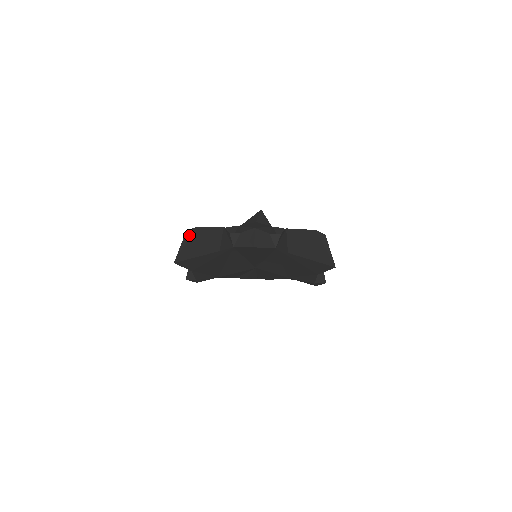
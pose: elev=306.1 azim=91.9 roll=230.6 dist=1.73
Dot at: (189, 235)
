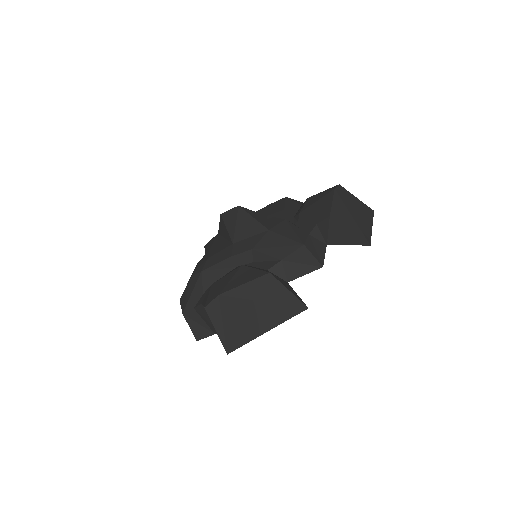
Dot at: (217, 310)
